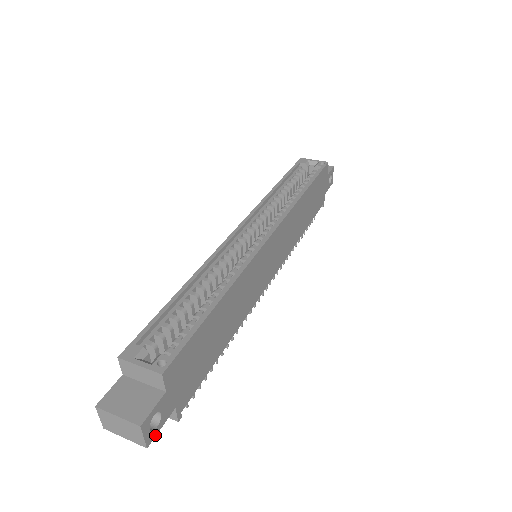
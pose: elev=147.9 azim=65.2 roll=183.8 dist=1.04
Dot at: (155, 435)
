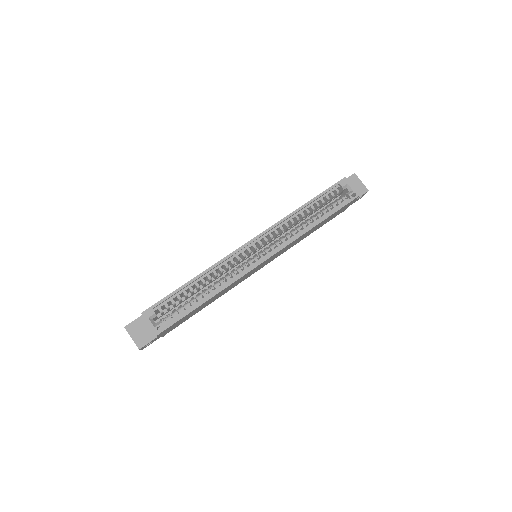
Dot at: occluded
